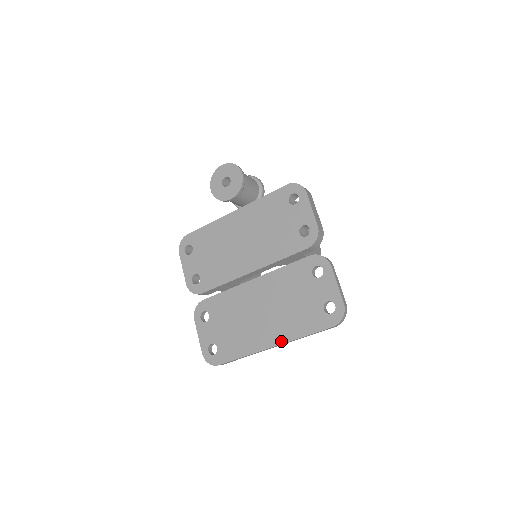
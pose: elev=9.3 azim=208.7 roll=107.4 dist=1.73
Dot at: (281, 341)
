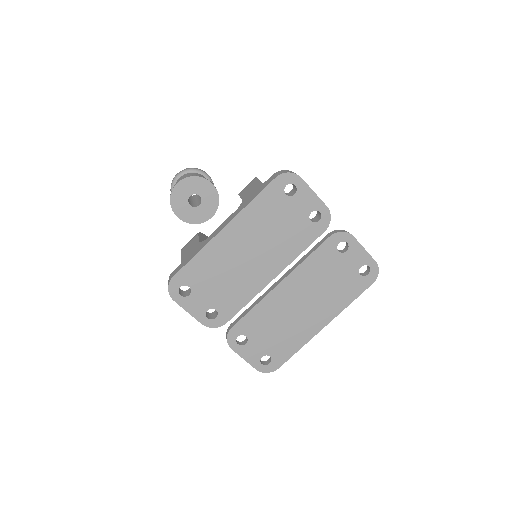
Dot at: (331, 318)
